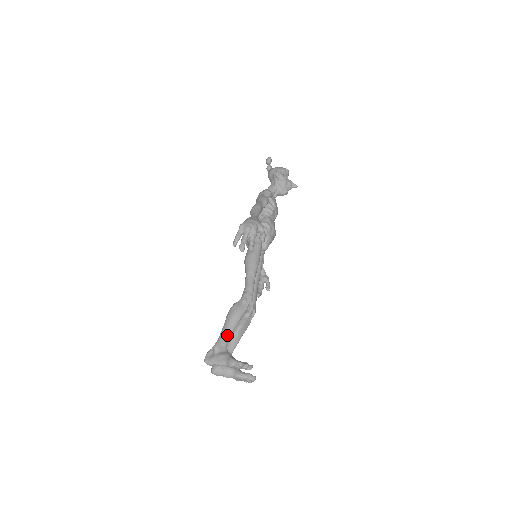
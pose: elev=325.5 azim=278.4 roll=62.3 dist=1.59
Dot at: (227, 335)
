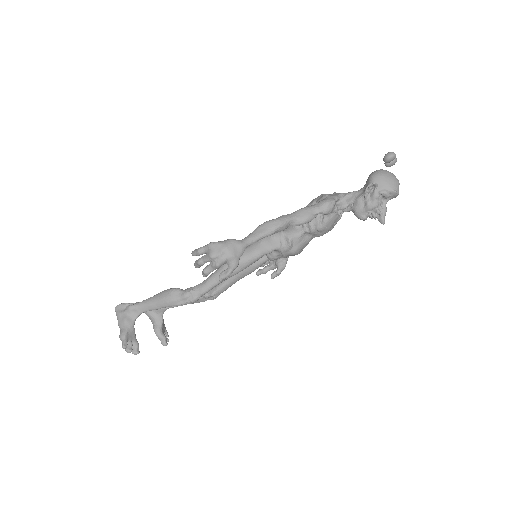
Dot at: (146, 308)
